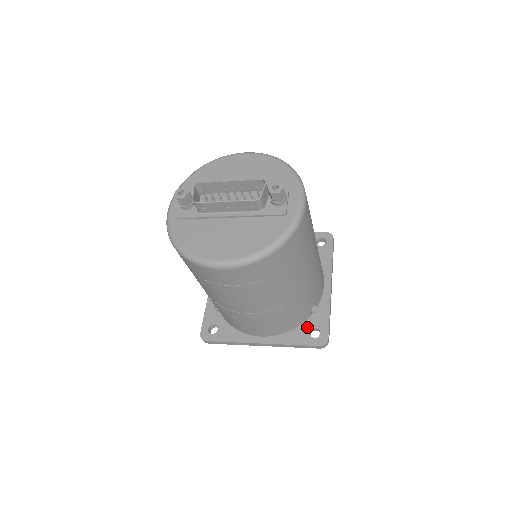
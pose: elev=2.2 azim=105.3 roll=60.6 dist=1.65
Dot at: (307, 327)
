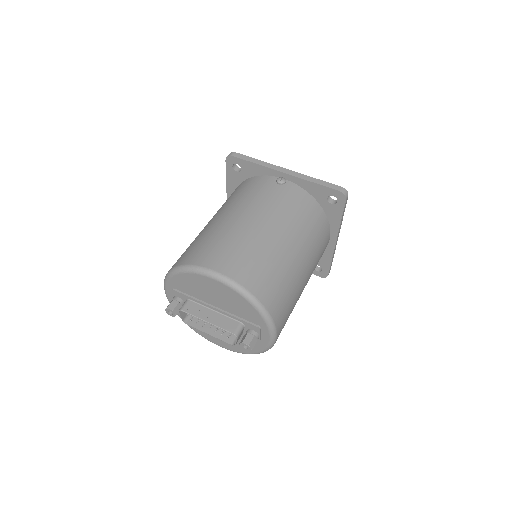
Dot at: occluded
